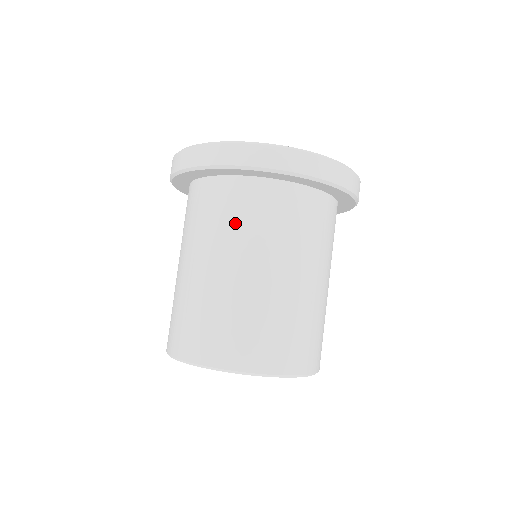
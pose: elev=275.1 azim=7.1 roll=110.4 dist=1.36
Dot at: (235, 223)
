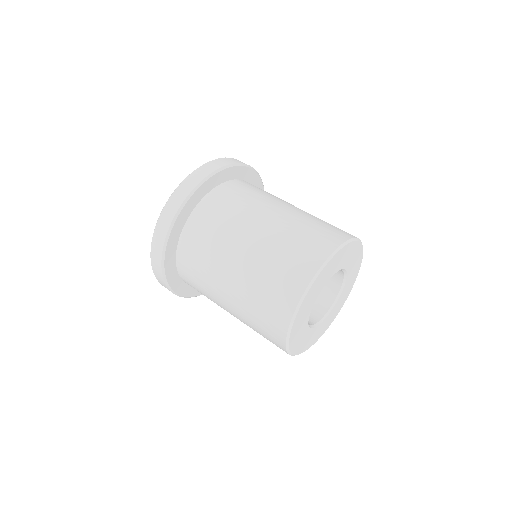
Dot at: (214, 235)
